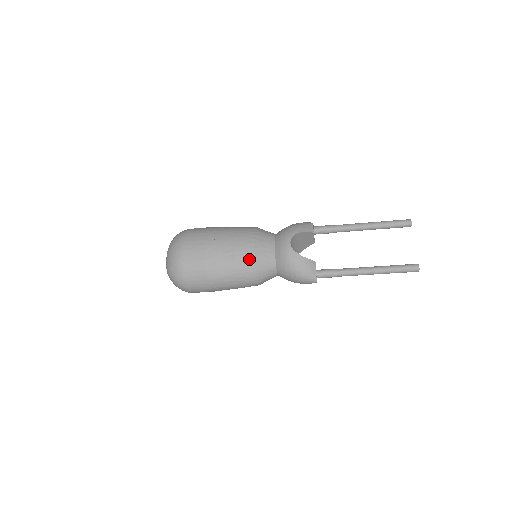
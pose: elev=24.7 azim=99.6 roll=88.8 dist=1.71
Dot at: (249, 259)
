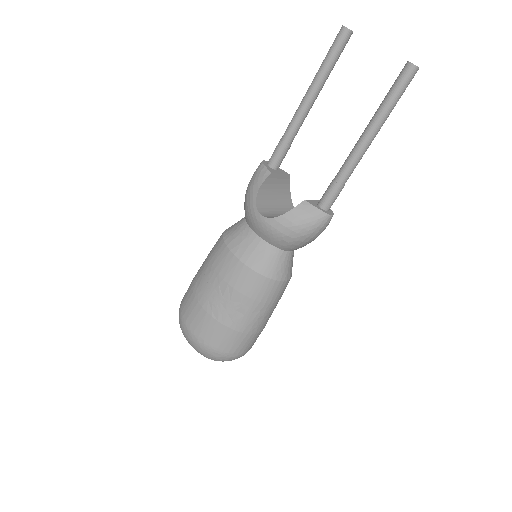
Dot at: (247, 275)
